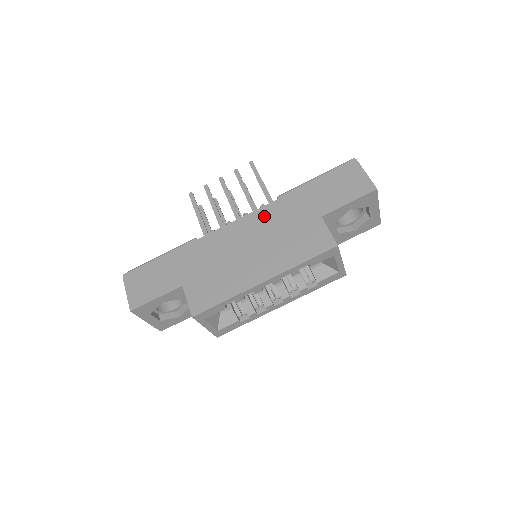
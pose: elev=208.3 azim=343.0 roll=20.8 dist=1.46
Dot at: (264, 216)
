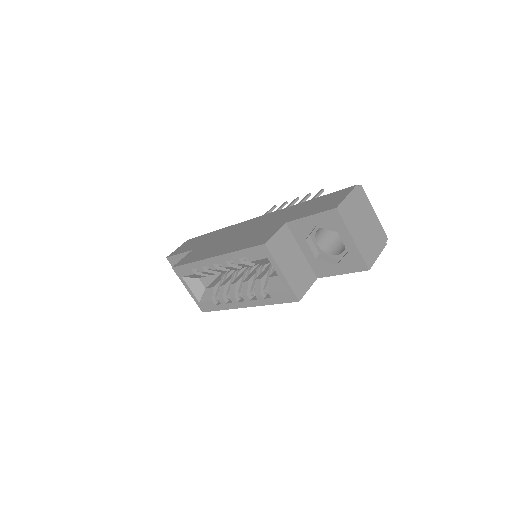
Dot at: (266, 217)
